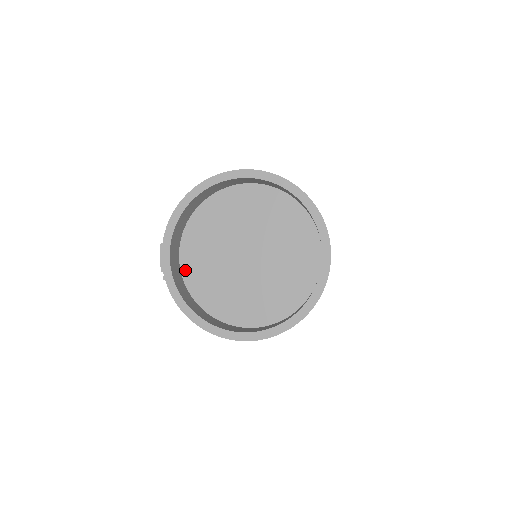
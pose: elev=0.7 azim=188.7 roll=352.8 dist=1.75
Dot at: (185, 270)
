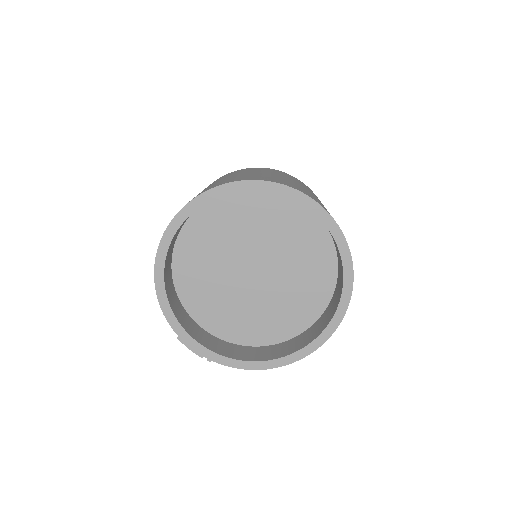
Dot at: (216, 332)
